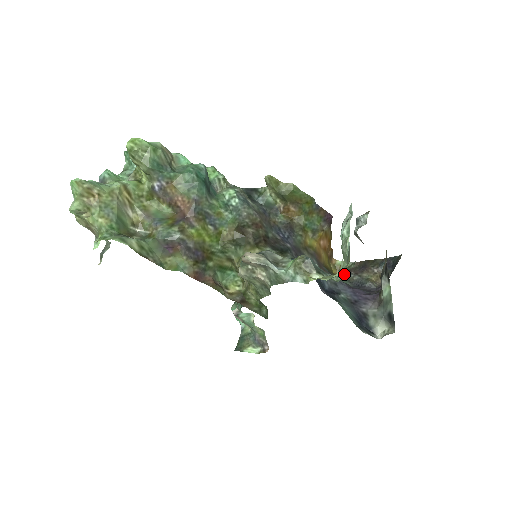
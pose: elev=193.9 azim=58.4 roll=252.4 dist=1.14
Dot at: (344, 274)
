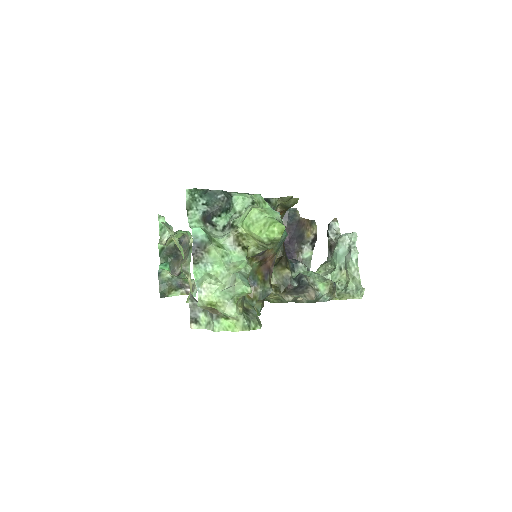
Dot at: occluded
